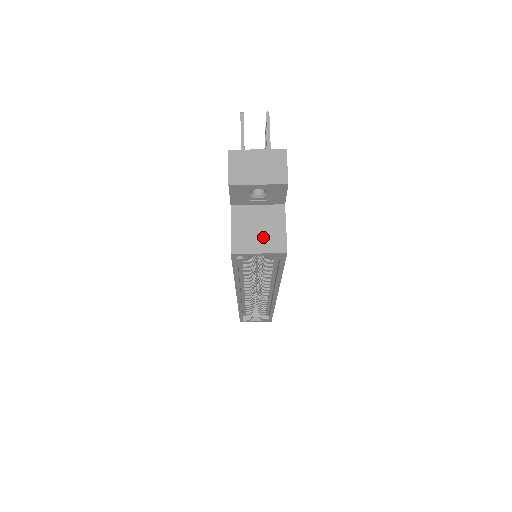
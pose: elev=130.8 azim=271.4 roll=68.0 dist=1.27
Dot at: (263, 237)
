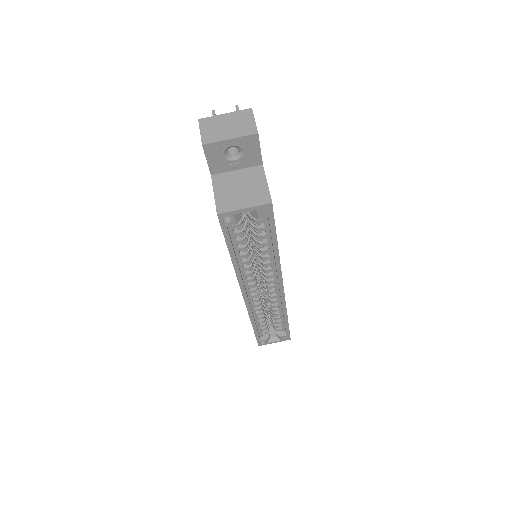
Dot at: (246, 194)
